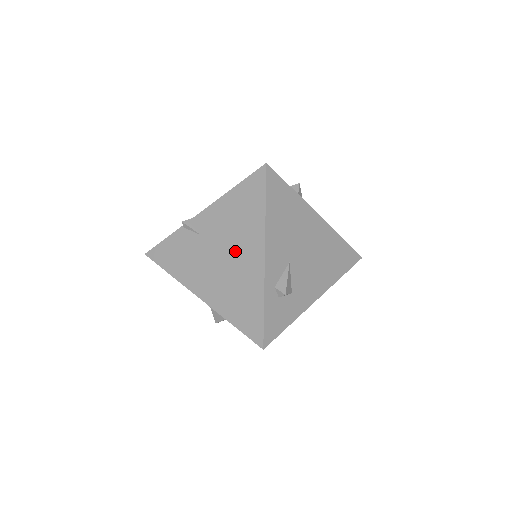
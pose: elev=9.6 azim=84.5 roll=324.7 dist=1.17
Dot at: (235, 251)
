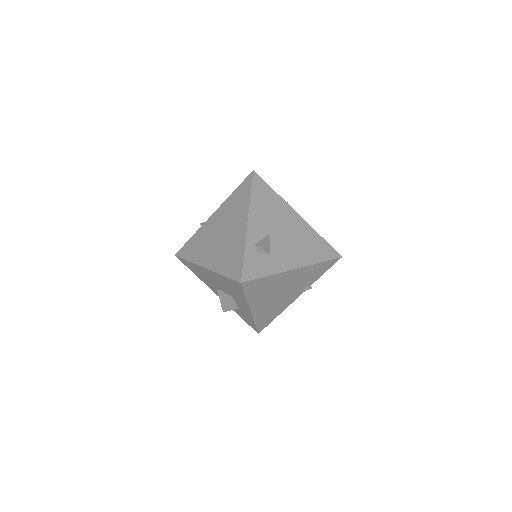
Dot at: (230, 227)
